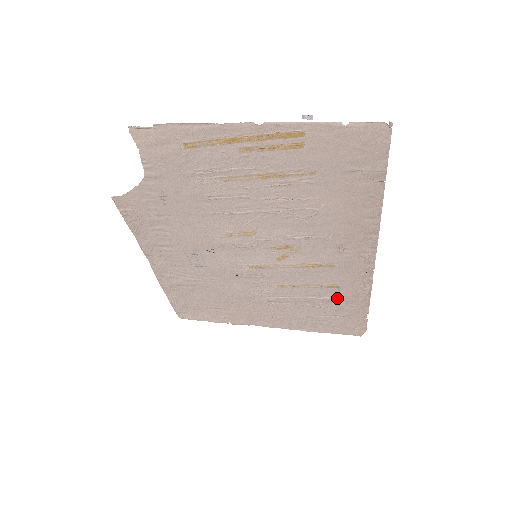
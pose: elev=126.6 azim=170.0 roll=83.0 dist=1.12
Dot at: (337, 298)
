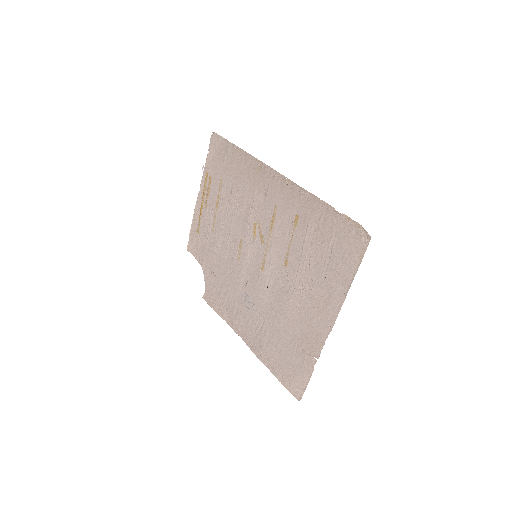
Dot at: (308, 225)
